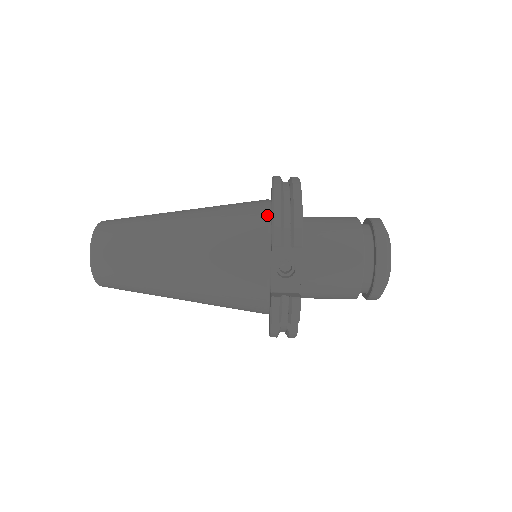
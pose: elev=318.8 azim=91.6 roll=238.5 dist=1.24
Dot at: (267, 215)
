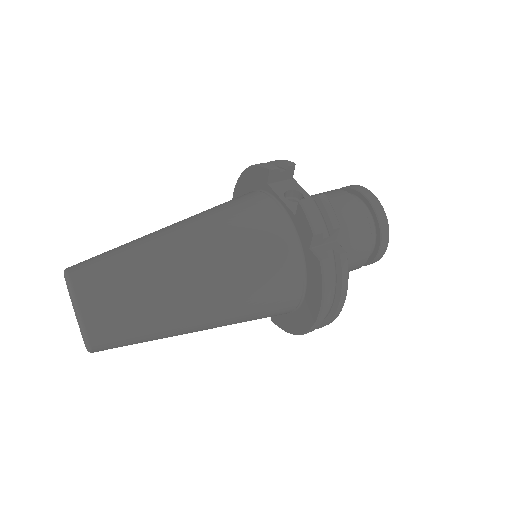
Dot at: occluded
